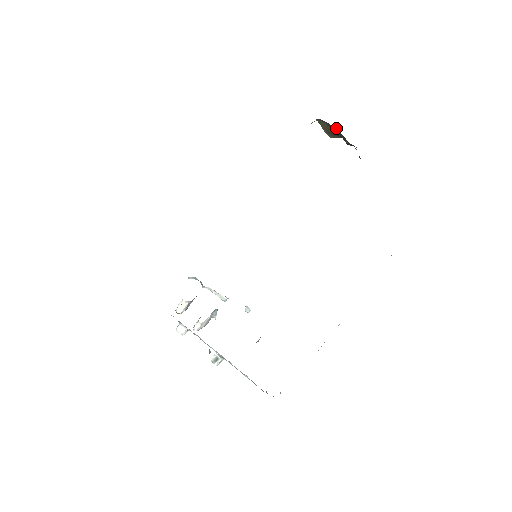
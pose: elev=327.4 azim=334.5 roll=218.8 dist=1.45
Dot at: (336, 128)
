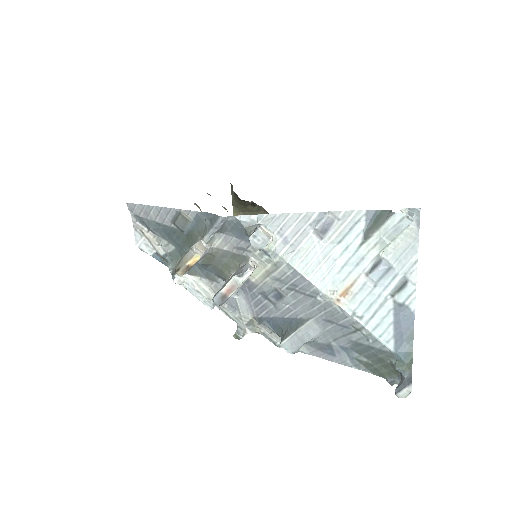
Dot at: occluded
